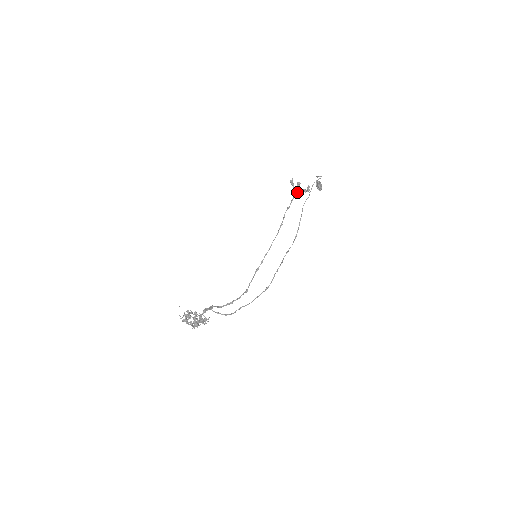
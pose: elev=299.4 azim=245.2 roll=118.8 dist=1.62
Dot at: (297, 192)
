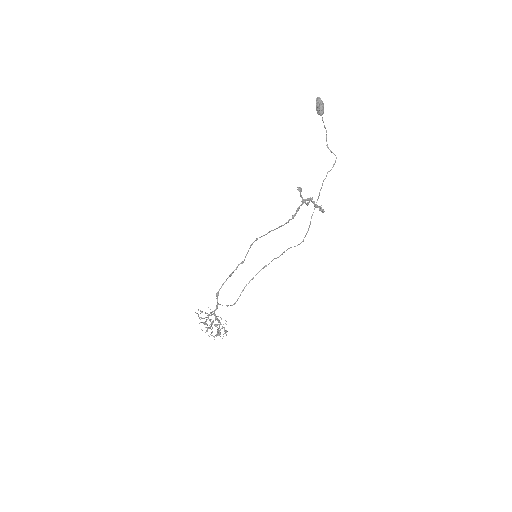
Dot at: (305, 200)
